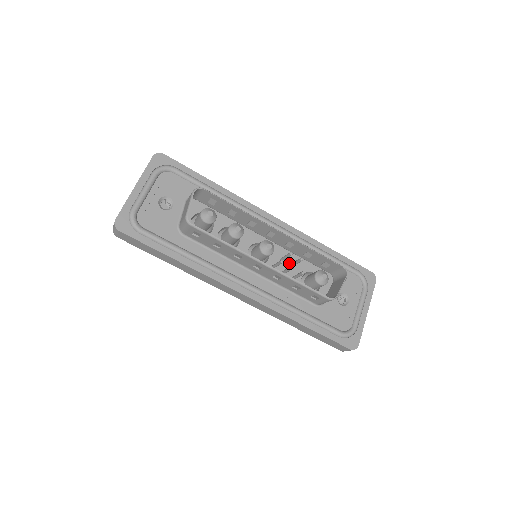
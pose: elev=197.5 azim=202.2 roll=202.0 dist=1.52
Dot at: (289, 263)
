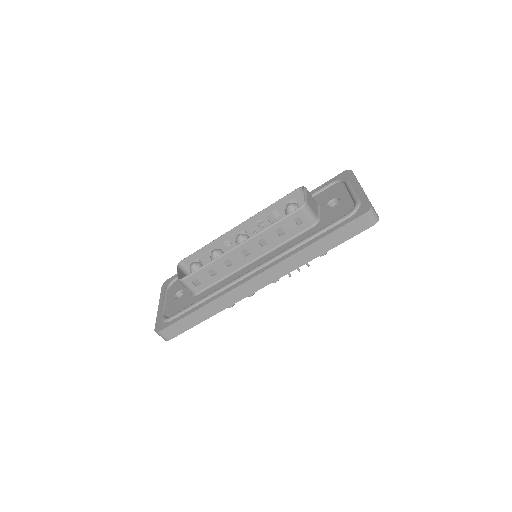
Dot at: occluded
